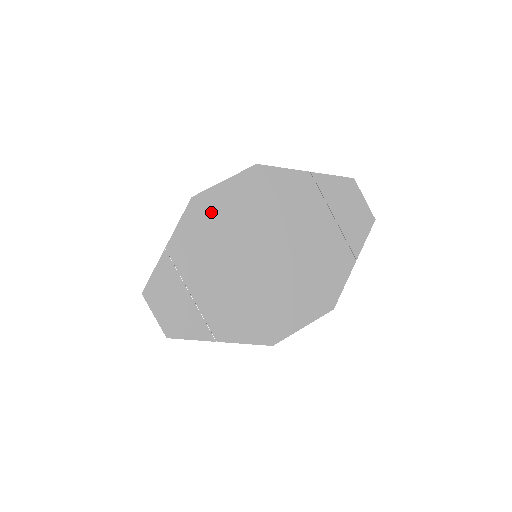
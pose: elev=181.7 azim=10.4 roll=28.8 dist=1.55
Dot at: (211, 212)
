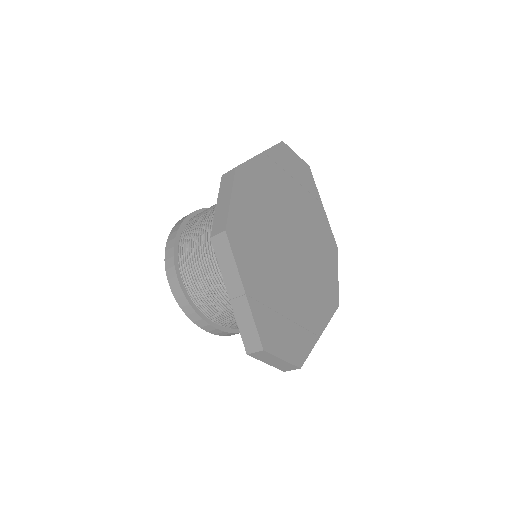
Dot at: (244, 233)
